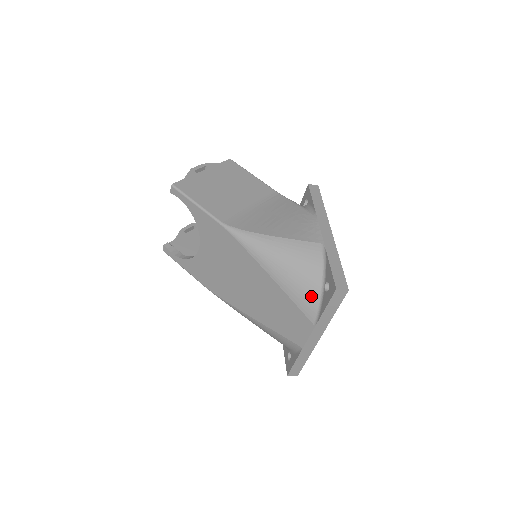
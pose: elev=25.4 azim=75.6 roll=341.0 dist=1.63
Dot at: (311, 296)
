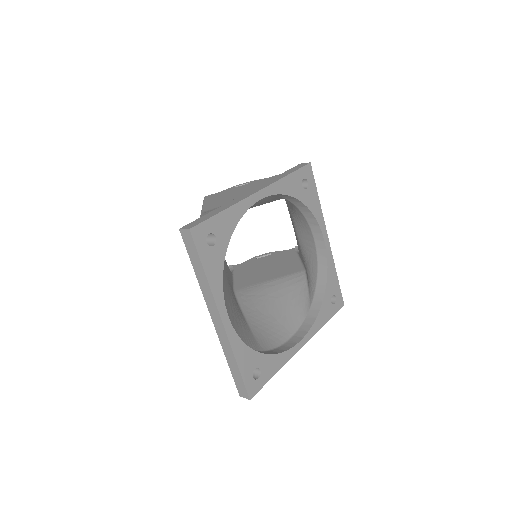
Dot at: occluded
